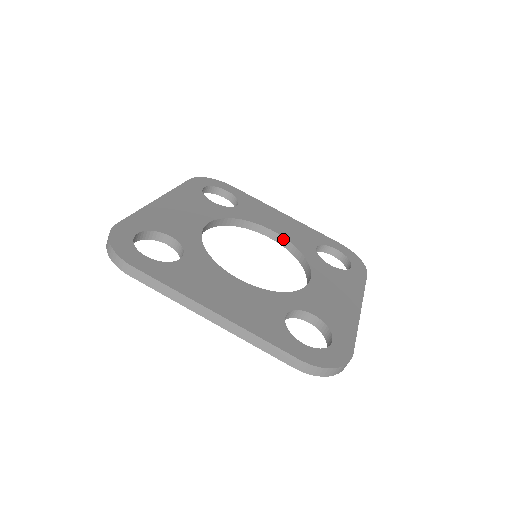
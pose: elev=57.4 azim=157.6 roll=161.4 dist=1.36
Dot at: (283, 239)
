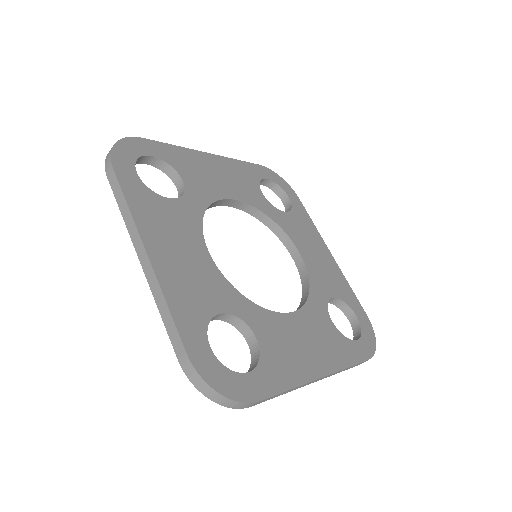
Dot at: (303, 266)
